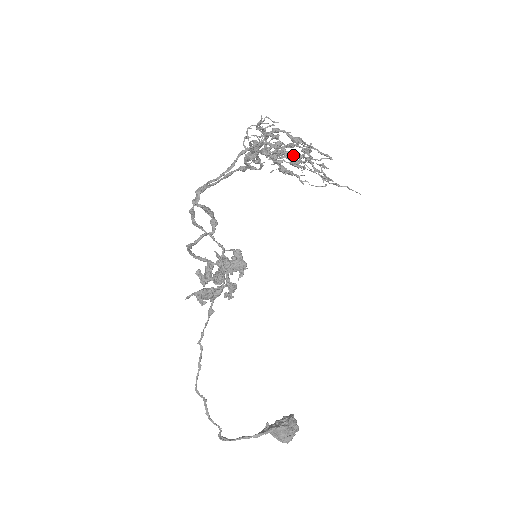
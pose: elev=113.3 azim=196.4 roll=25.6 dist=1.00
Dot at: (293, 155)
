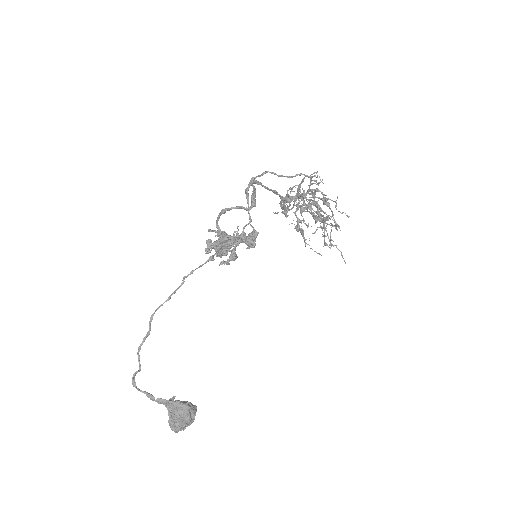
Dot at: (321, 208)
